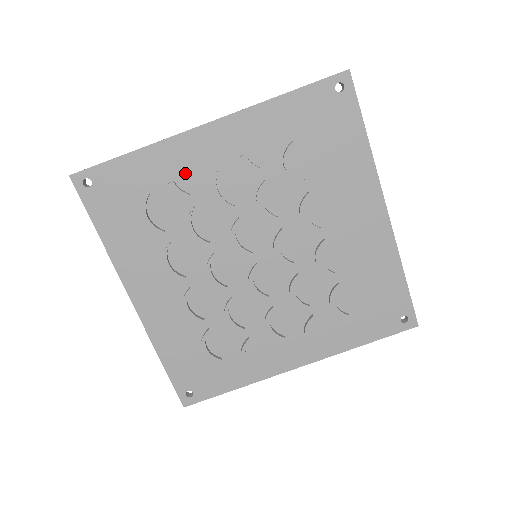
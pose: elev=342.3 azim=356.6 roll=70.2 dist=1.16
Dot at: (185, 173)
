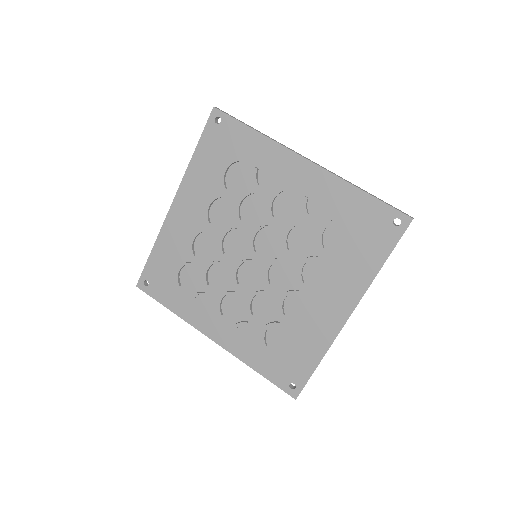
Dot at: (269, 171)
